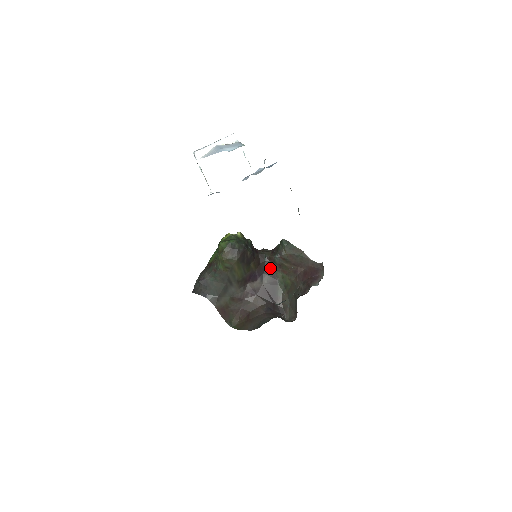
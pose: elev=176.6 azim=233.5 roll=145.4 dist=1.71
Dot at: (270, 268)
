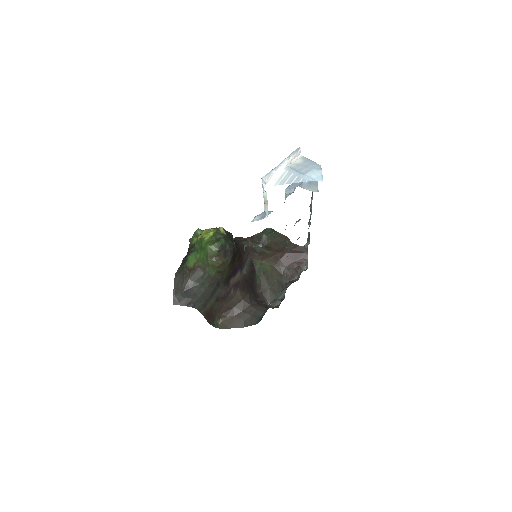
Dot at: (249, 257)
